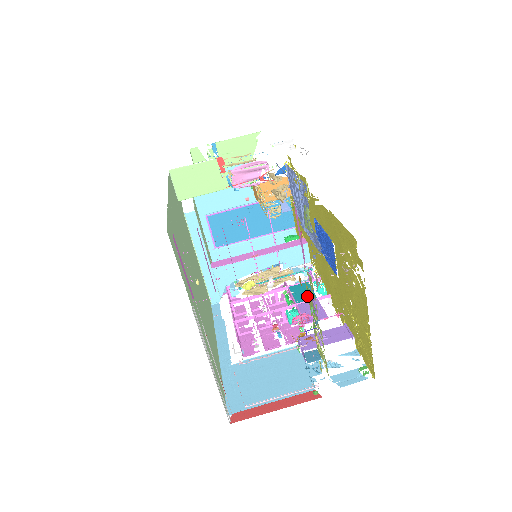
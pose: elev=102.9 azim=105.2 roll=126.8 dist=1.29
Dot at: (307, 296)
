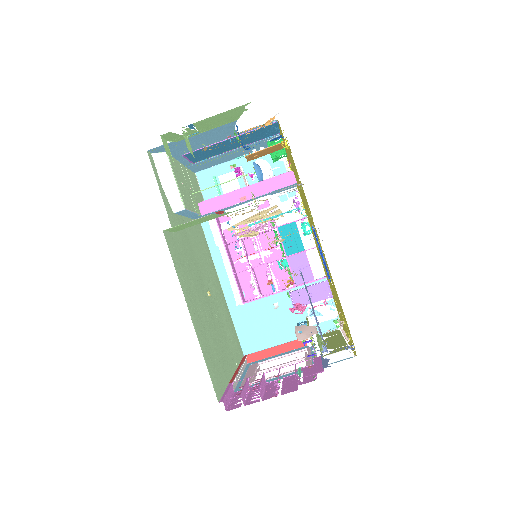
Dot at: (296, 246)
